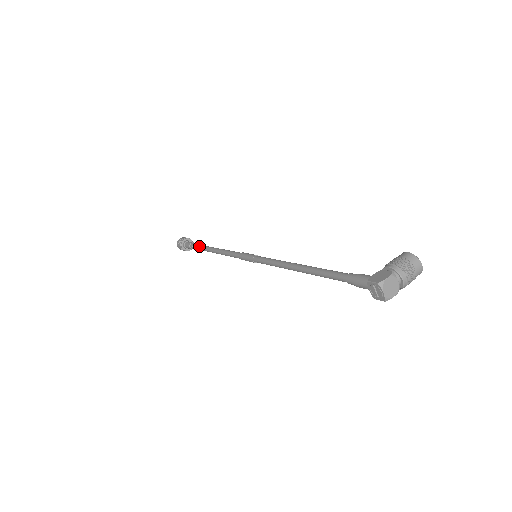
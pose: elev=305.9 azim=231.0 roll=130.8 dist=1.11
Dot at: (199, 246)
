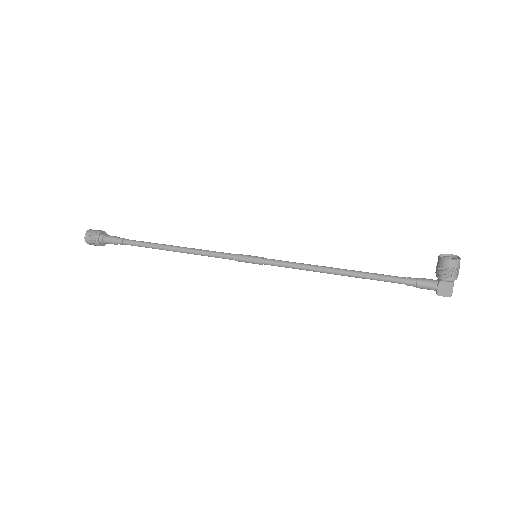
Dot at: (139, 246)
